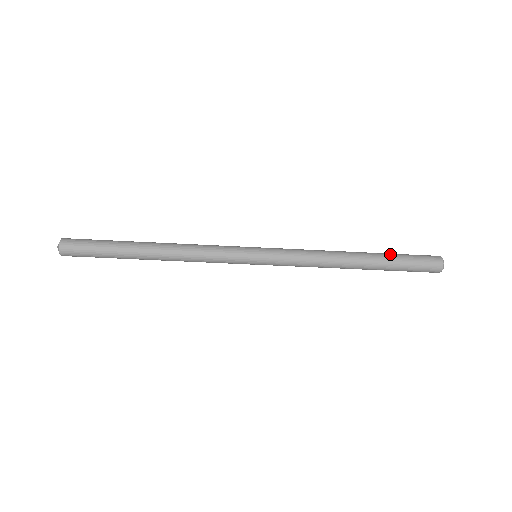
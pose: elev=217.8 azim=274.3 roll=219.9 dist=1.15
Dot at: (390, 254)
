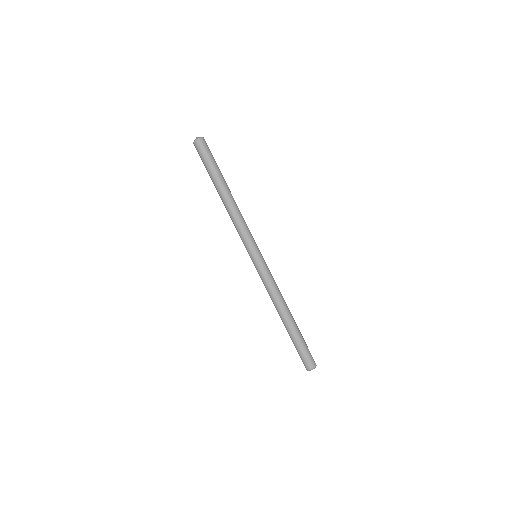
Dot at: (301, 335)
